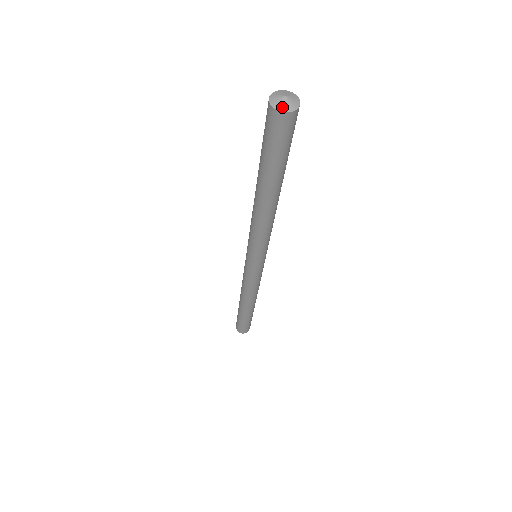
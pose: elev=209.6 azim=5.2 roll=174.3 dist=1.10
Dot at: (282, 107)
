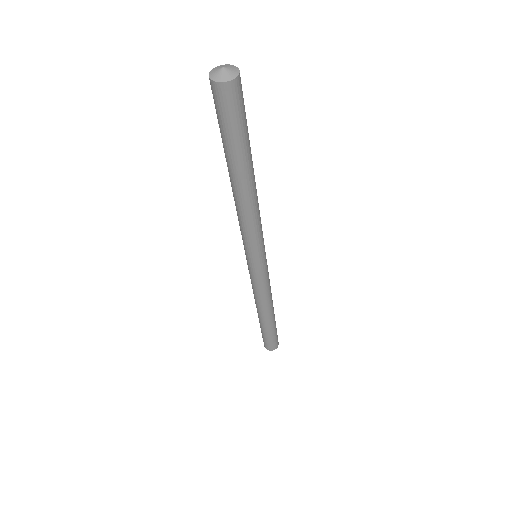
Dot at: (215, 76)
